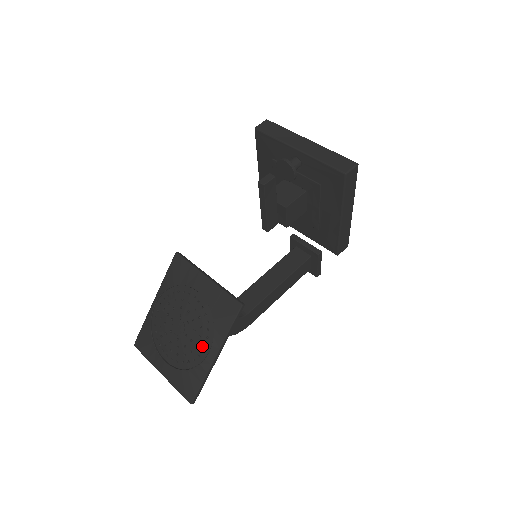
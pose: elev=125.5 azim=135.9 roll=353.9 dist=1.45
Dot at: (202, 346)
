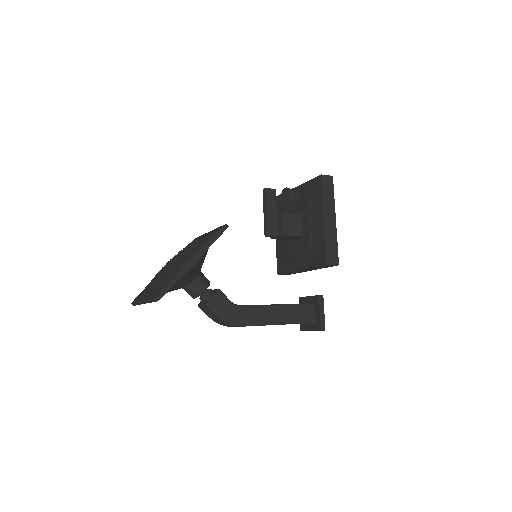
Dot at: (185, 257)
